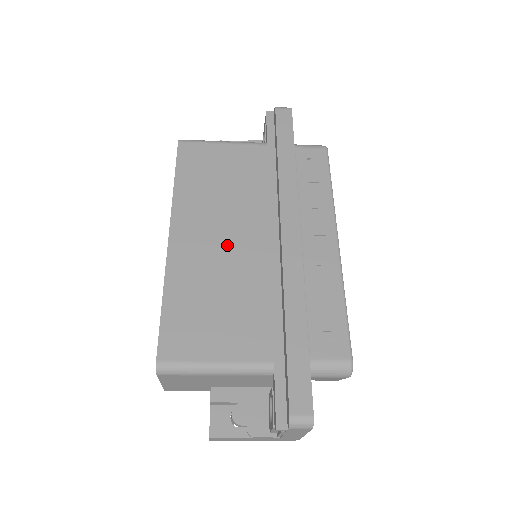
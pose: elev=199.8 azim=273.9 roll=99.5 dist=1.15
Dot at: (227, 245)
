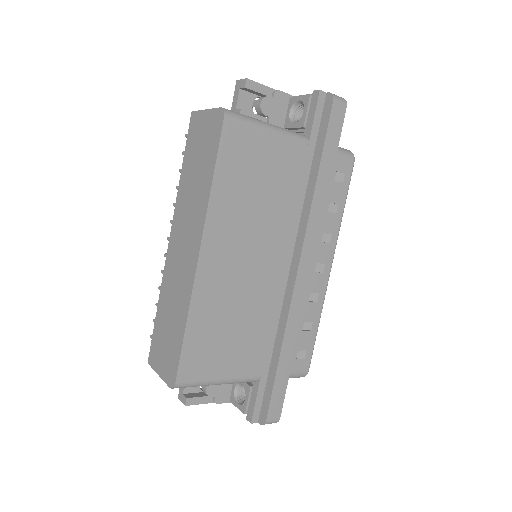
Dot at: (249, 269)
